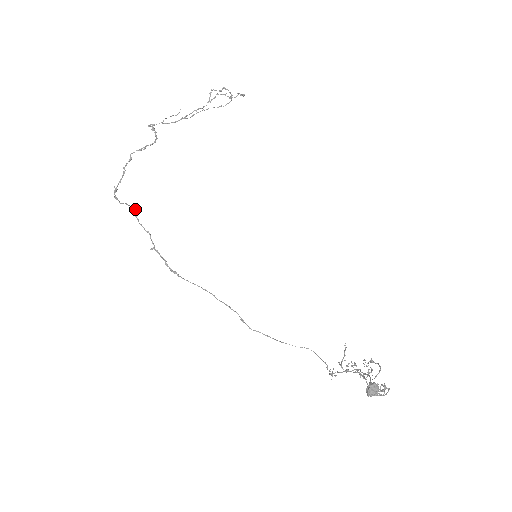
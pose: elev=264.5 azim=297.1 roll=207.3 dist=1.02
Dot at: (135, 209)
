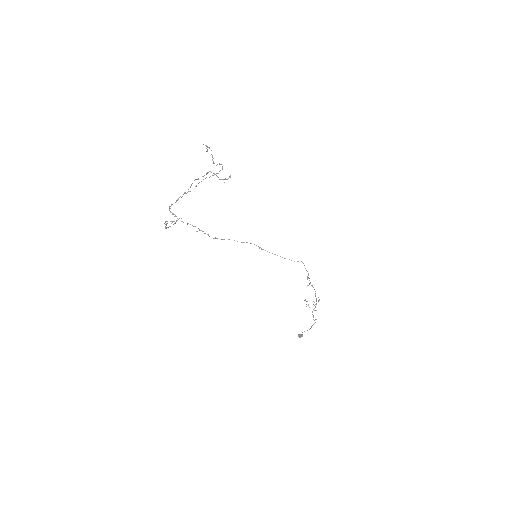
Dot at: (181, 218)
